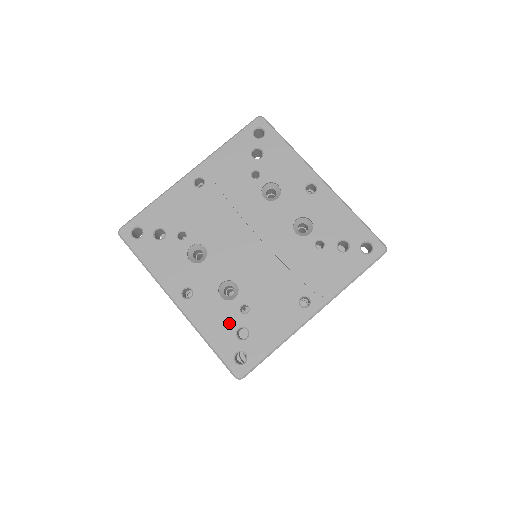
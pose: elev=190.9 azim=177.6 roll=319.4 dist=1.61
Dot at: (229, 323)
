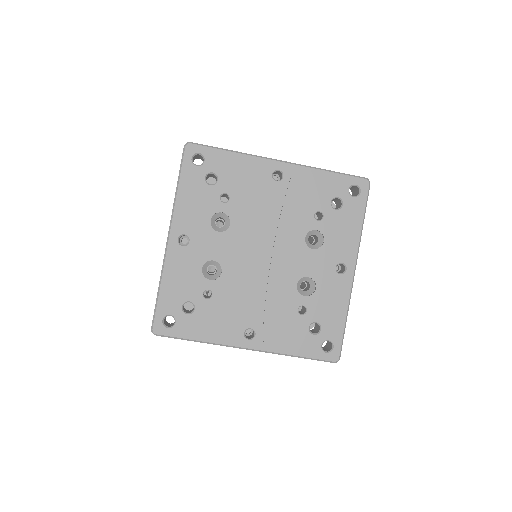
Dot at: (188, 291)
